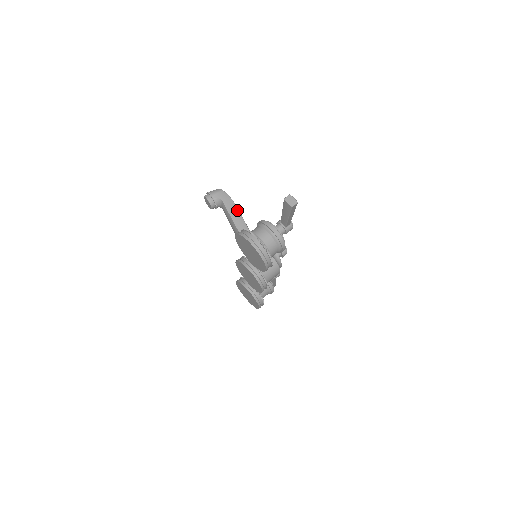
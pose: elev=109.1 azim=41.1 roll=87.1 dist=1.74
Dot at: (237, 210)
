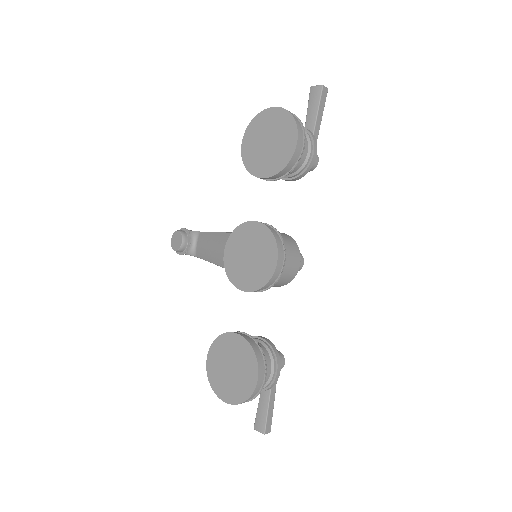
Dot at: occluded
